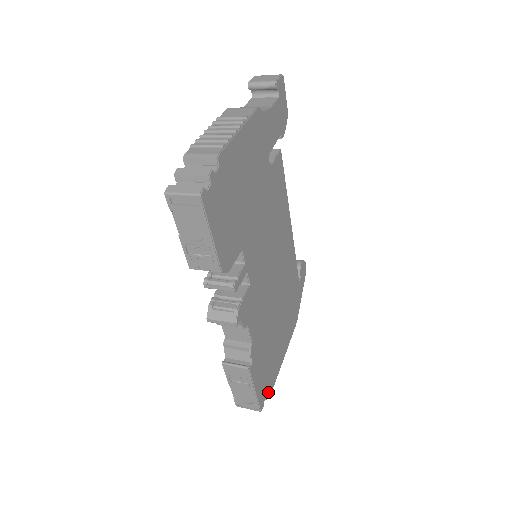
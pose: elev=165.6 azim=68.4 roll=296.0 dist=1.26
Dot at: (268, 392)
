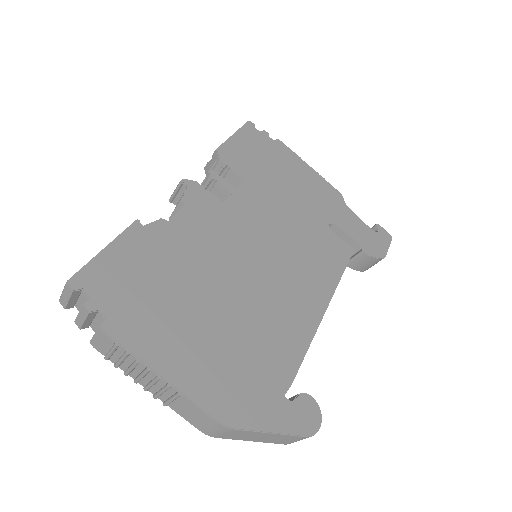
Dot at: (97, 306)
